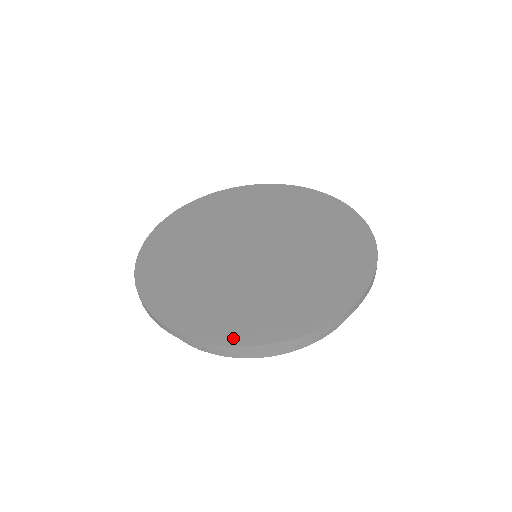
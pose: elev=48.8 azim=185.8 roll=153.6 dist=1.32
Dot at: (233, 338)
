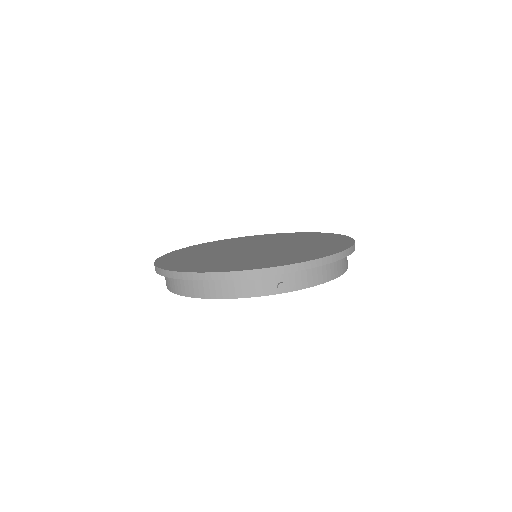
Dot at: (311, 258)
